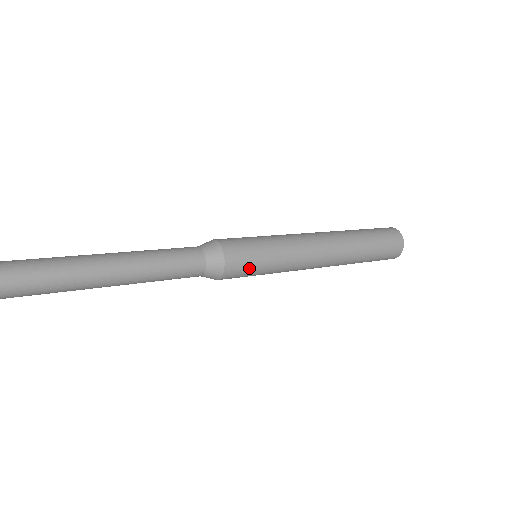
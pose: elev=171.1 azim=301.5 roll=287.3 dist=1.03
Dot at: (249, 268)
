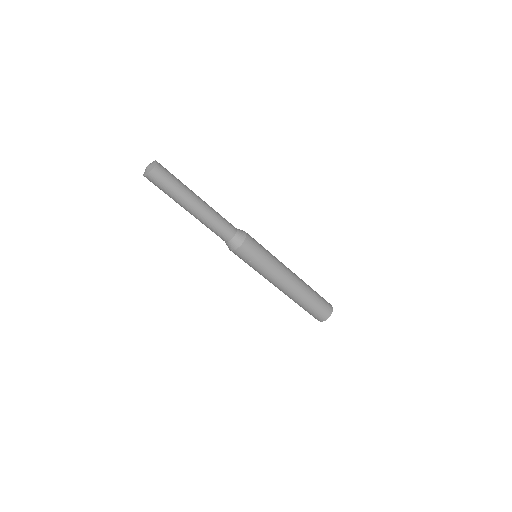
Dot at: (256, 241)
